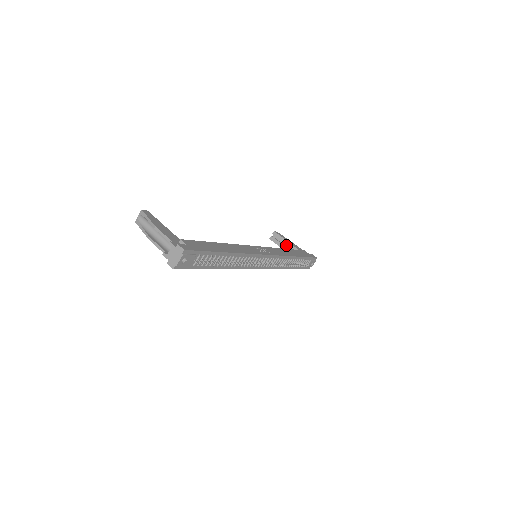
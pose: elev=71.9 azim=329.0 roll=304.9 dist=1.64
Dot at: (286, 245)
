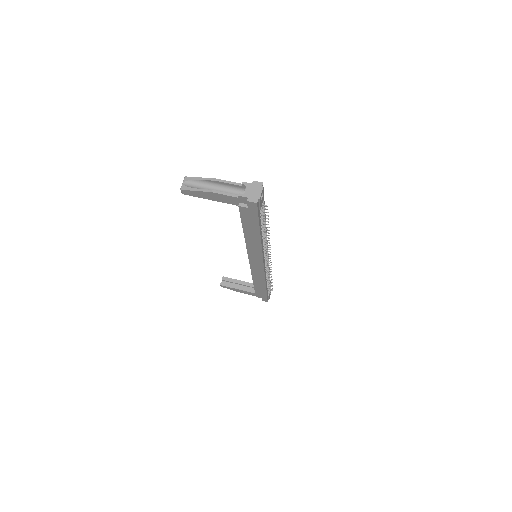
Dot at: (239, 285)
